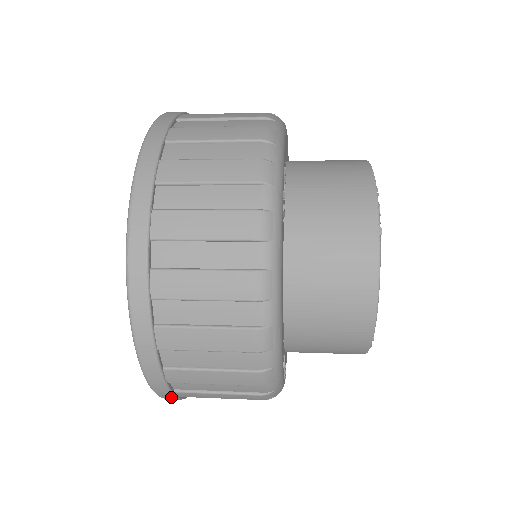
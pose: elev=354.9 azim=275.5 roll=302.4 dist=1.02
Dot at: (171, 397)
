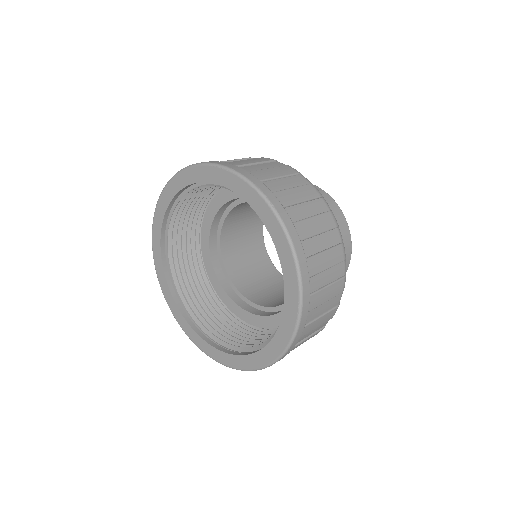
Dot at: (299, 338)
